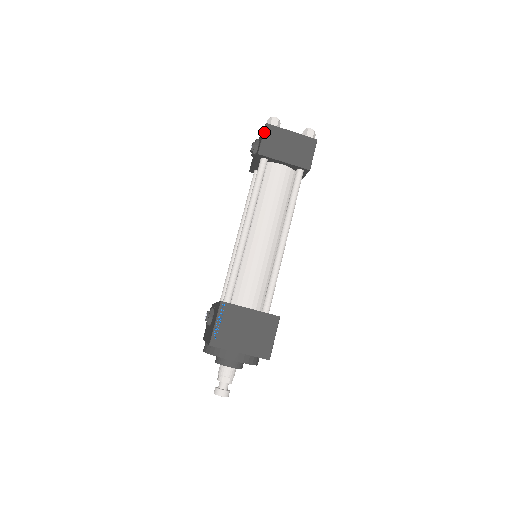
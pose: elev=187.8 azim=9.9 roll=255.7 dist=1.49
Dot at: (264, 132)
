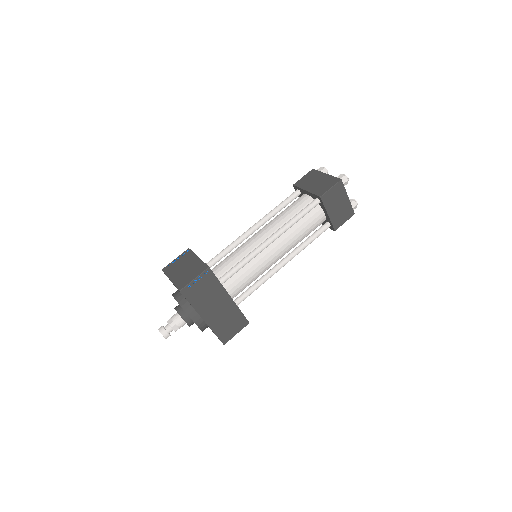
Dot at: (307, 173)
